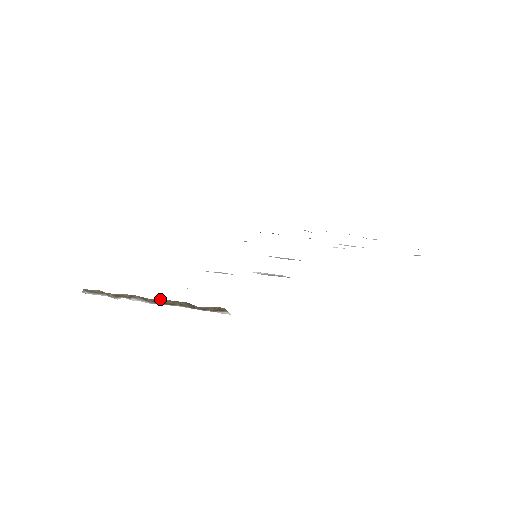
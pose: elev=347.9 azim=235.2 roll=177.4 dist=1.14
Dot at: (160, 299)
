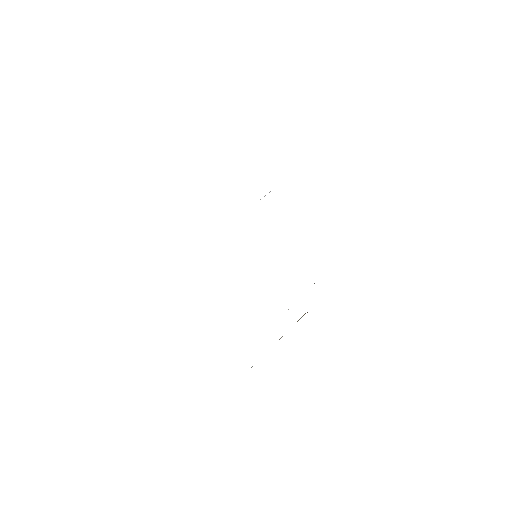
Dot at: occluded
